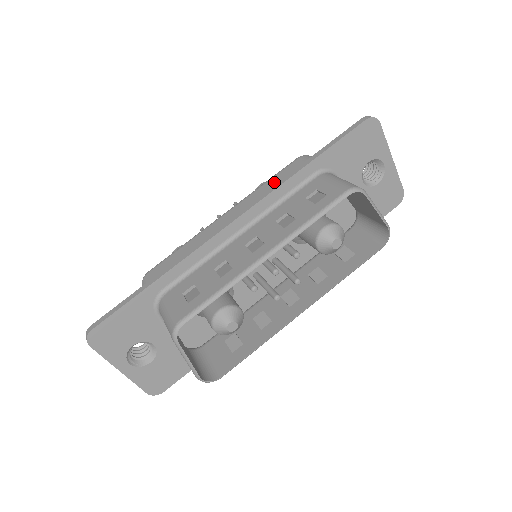
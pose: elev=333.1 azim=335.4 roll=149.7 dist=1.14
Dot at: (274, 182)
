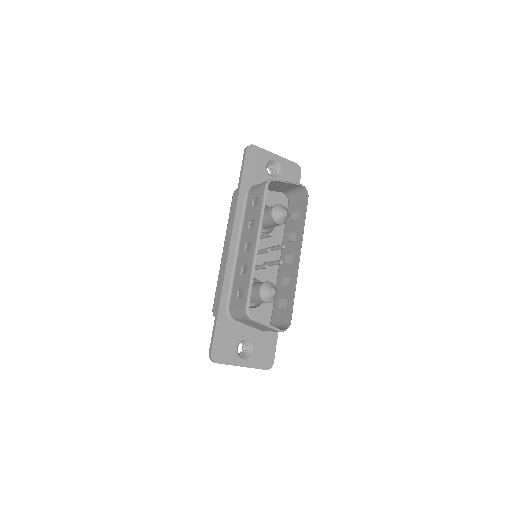
Dot at: (232, 215)
